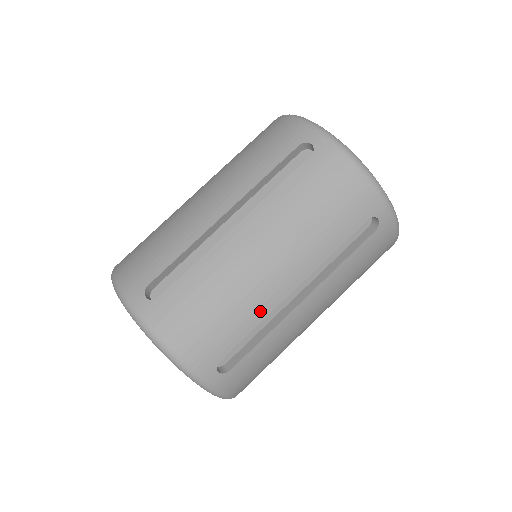
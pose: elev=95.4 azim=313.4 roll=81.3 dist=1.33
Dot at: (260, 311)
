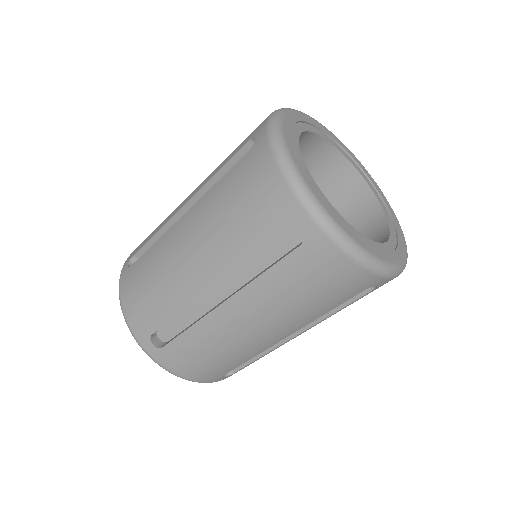
Dot at: (254, 353)
